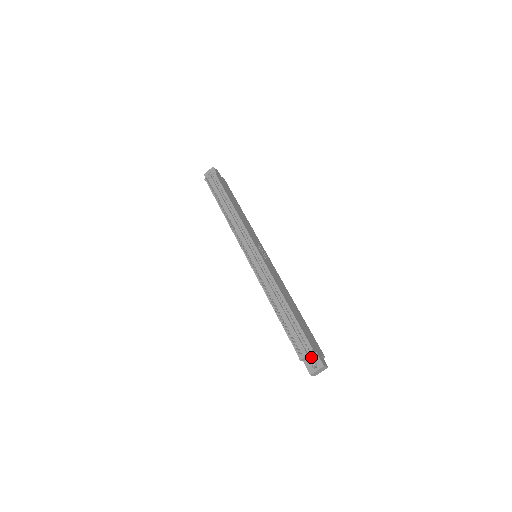
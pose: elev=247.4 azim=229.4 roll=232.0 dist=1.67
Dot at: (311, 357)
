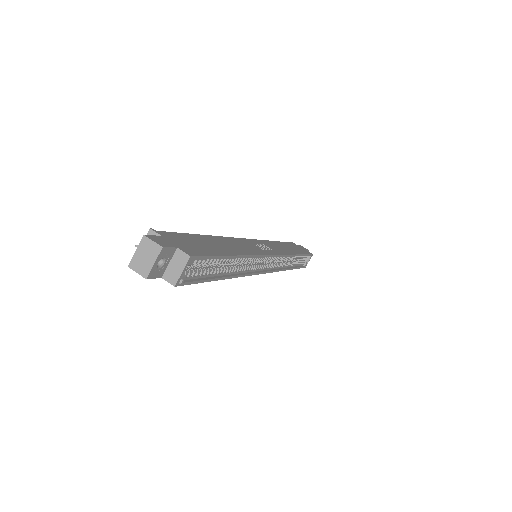
Dot at: occluded
